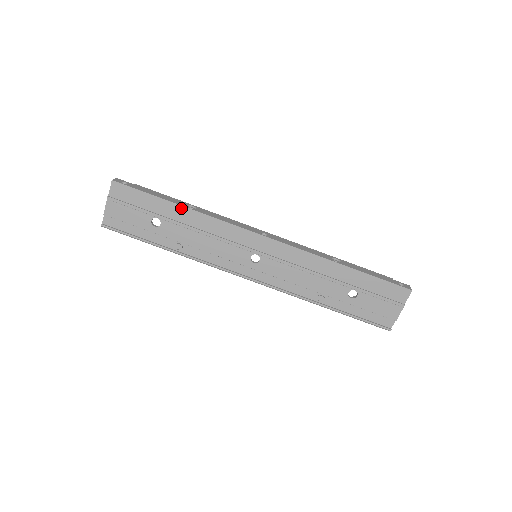
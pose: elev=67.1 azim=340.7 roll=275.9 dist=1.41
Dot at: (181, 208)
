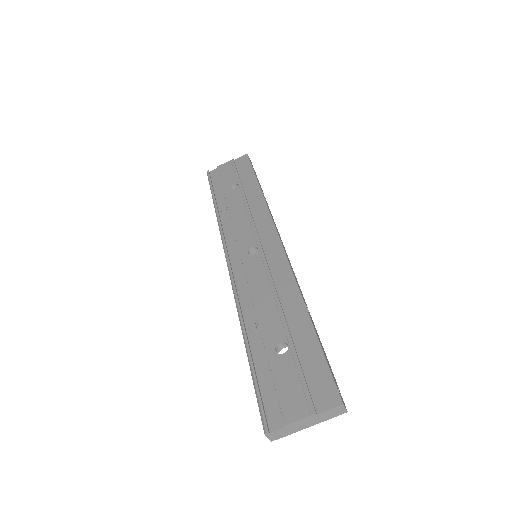
Dot at: (258, 188)
